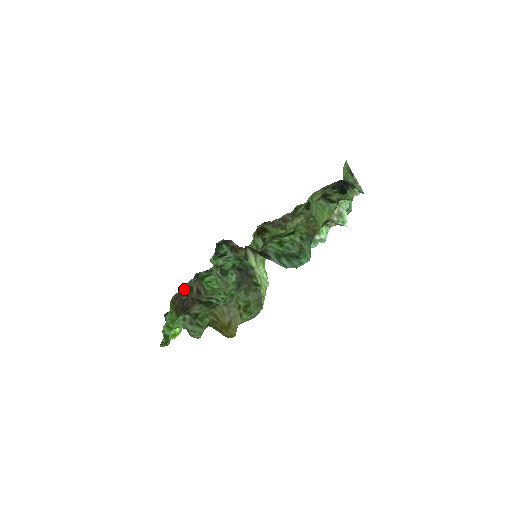
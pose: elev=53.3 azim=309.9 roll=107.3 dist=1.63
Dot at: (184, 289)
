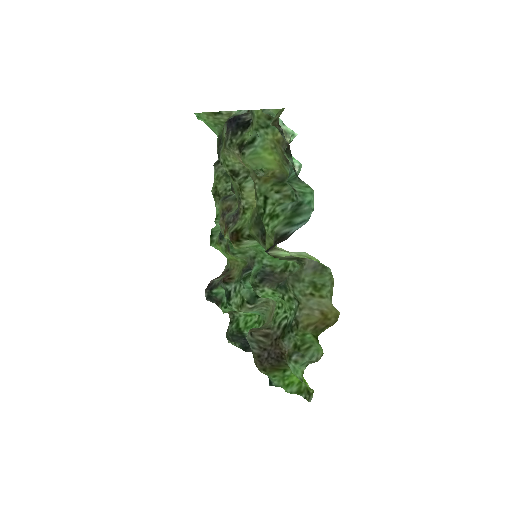
Dot at: (255, 351)
